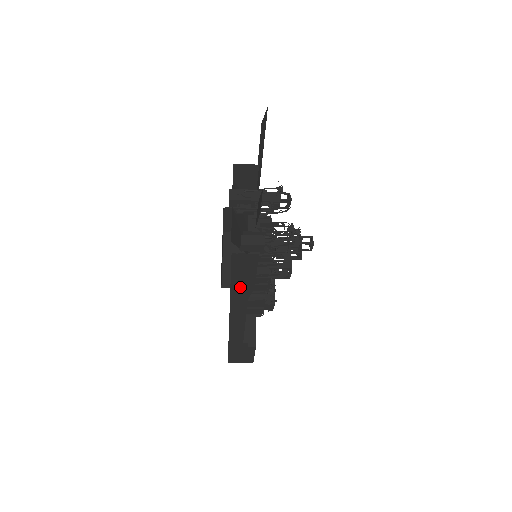
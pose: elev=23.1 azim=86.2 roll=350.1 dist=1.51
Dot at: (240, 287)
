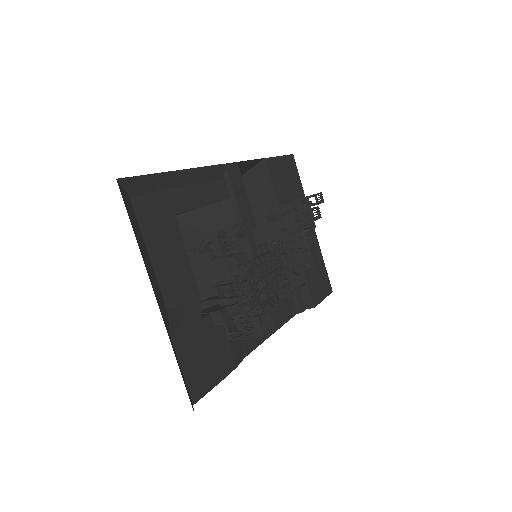
Dot at: occluded
